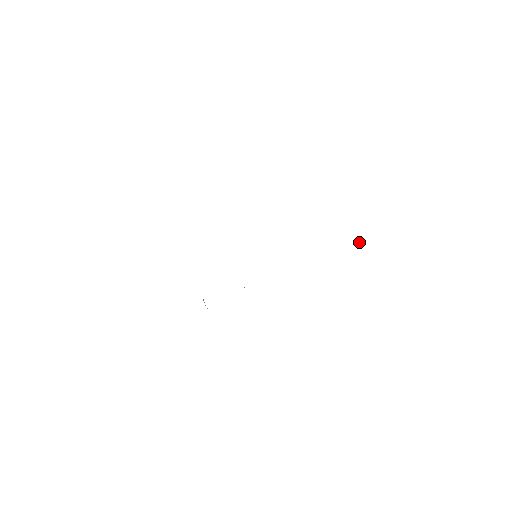
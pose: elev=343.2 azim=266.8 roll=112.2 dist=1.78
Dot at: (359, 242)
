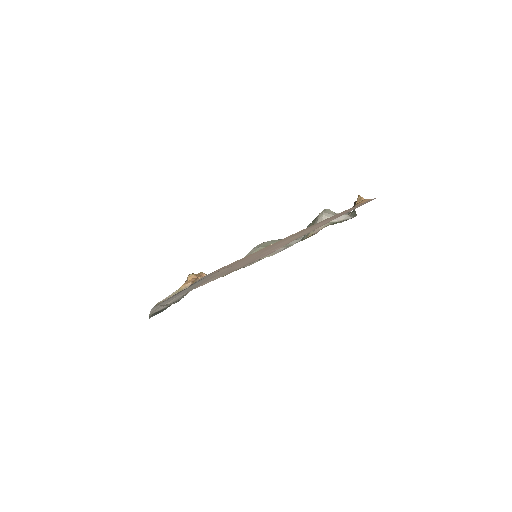
Dot at: (355, 211)
